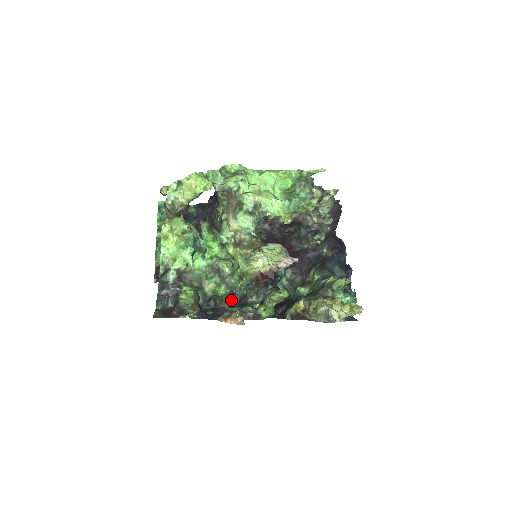
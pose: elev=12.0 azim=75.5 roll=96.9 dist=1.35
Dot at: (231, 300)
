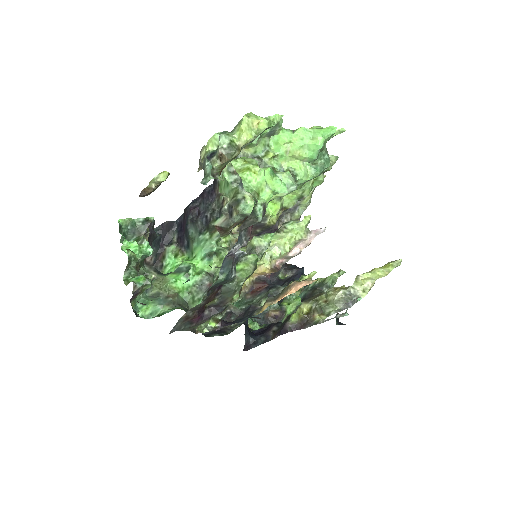
Dot at: (230, 319)
